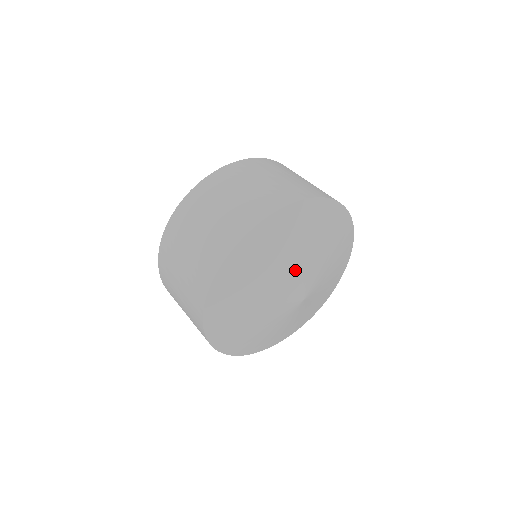
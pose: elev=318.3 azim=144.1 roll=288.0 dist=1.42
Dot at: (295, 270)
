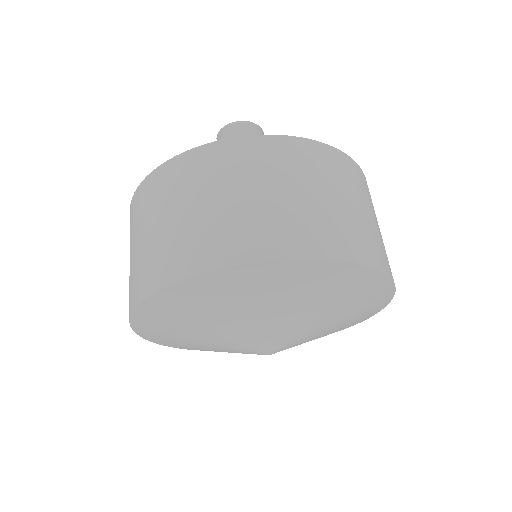
Dot at: (243, 331)
